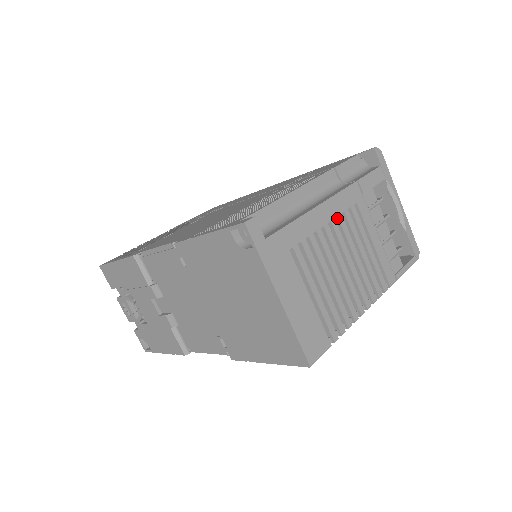
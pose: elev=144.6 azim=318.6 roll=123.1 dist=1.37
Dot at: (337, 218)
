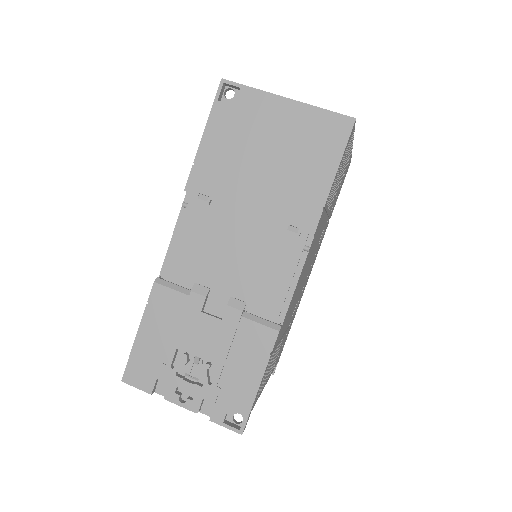
Dot at: occluded
